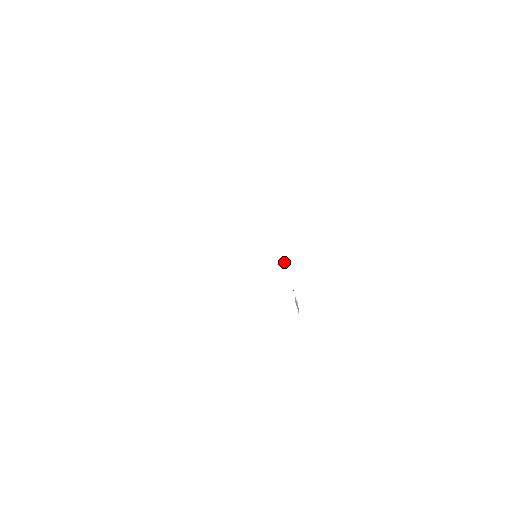
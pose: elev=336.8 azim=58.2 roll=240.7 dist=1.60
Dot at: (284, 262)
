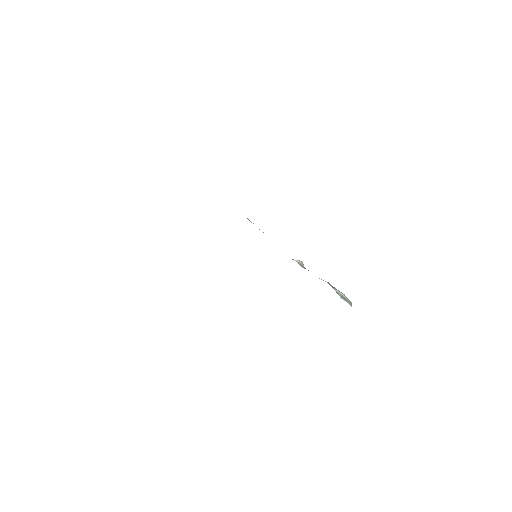
Dot at: (301, 263)
